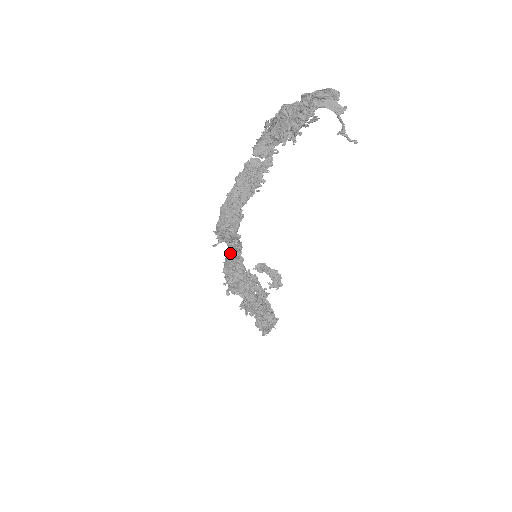
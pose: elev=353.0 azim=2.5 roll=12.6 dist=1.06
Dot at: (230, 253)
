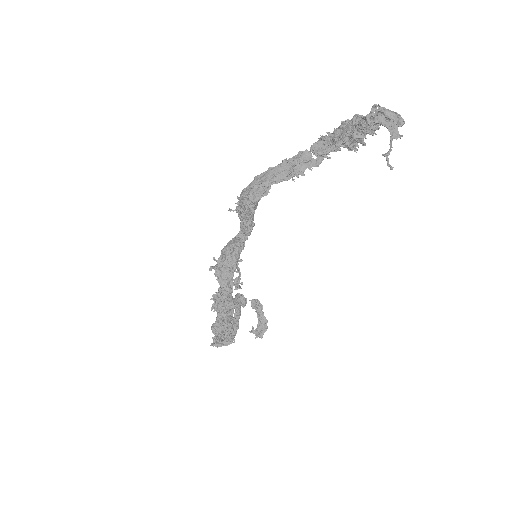
Dot at: (238, 234)
